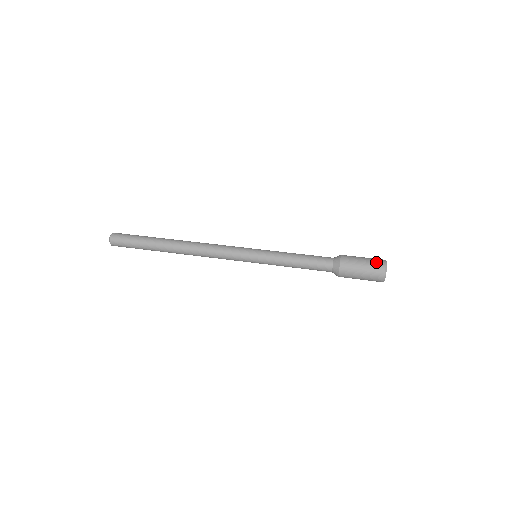
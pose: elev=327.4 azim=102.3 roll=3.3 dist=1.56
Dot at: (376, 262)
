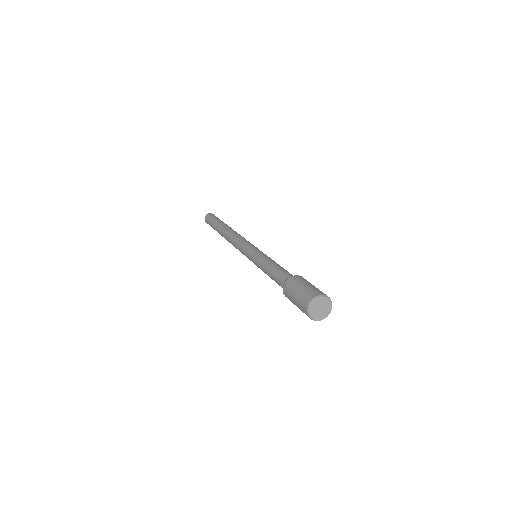
Dot at: (317, 290)
